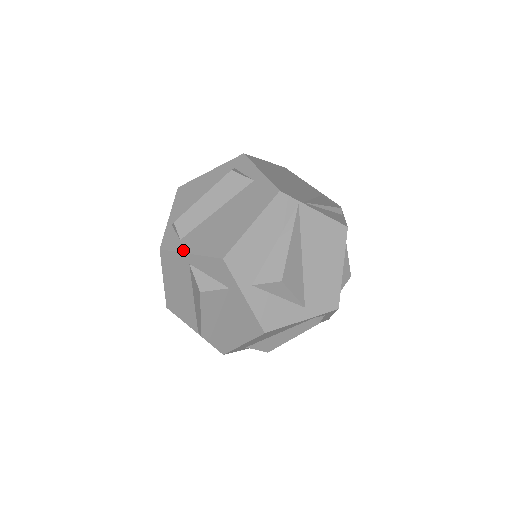
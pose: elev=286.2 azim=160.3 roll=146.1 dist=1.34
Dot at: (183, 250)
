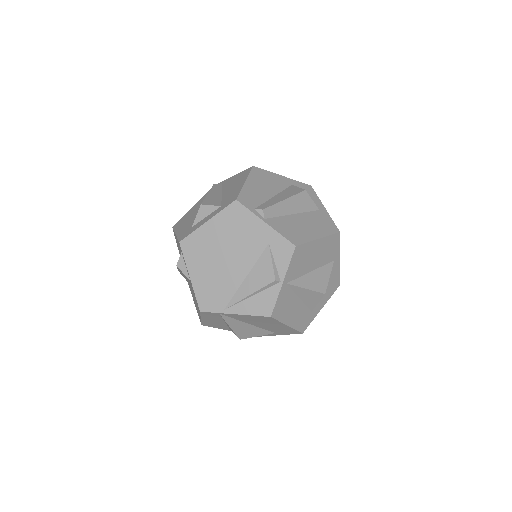
Dot at: occluded
